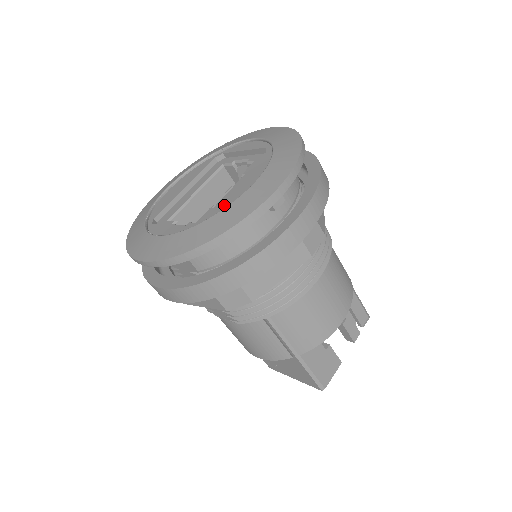
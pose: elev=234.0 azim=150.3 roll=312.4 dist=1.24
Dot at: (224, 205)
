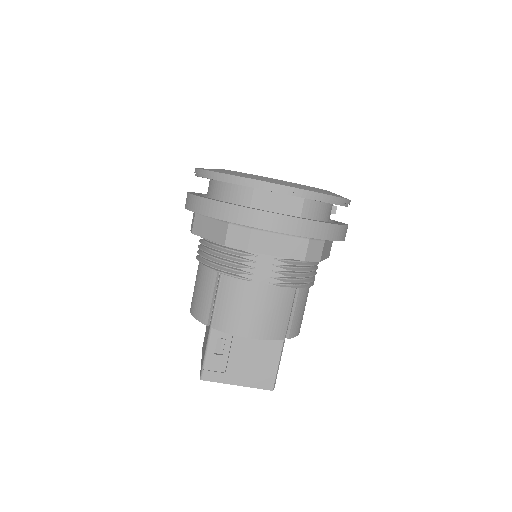
Dot at: occluded
